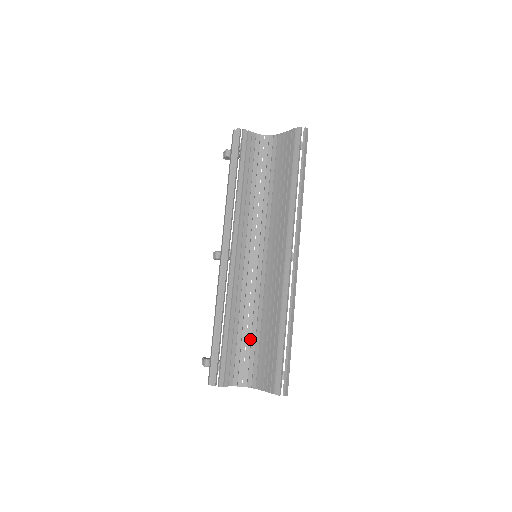
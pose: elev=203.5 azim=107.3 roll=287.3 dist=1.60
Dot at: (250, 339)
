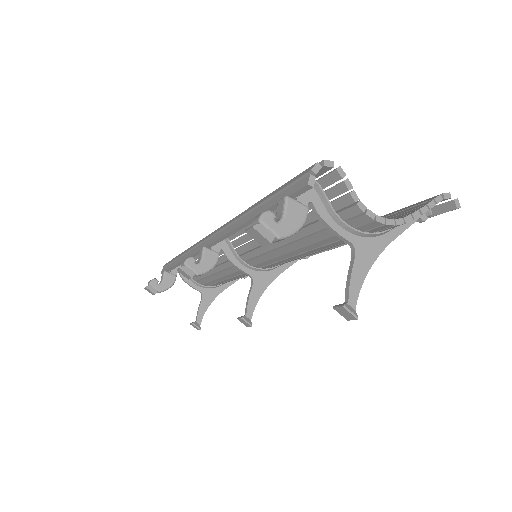
Dot at: occluded
